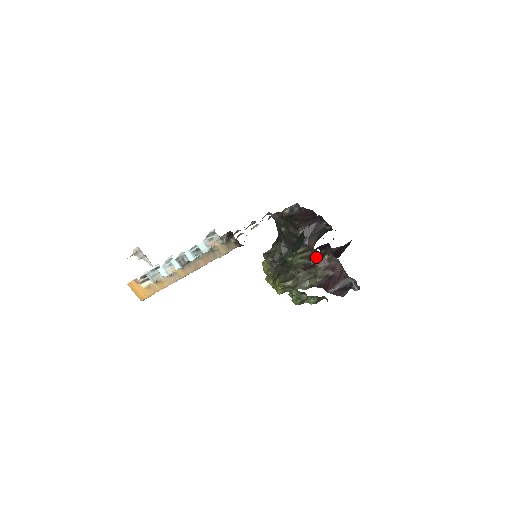
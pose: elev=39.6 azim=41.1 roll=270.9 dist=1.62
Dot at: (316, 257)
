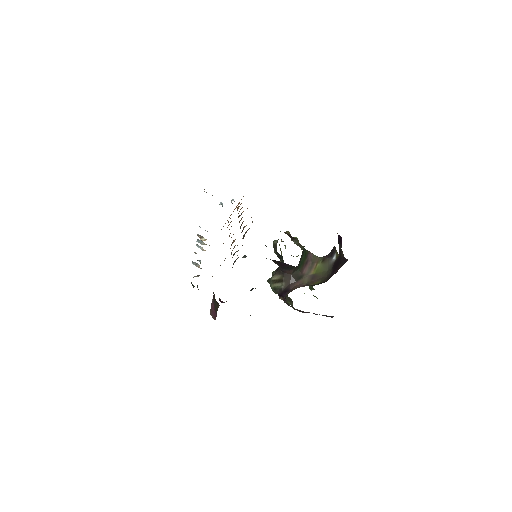
Dot at: (282, 297)
